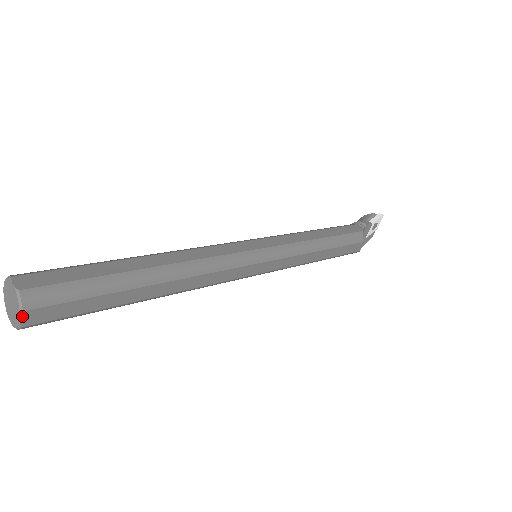
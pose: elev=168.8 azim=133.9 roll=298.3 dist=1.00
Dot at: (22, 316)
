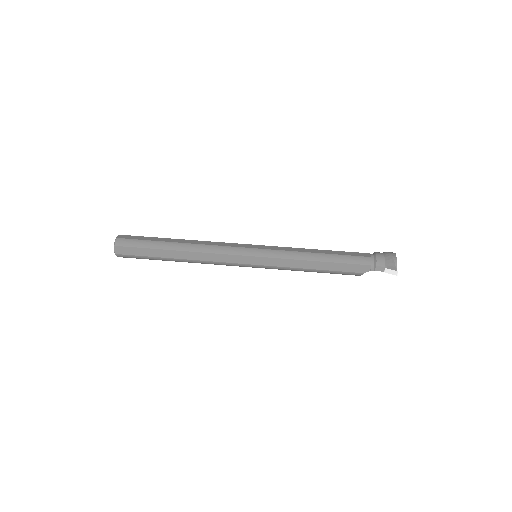
Dot at: occluded
